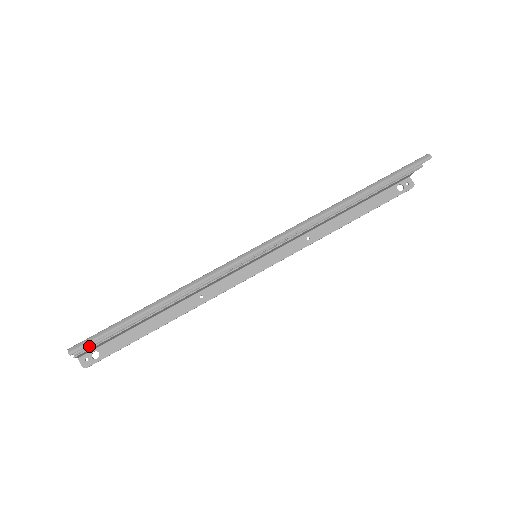
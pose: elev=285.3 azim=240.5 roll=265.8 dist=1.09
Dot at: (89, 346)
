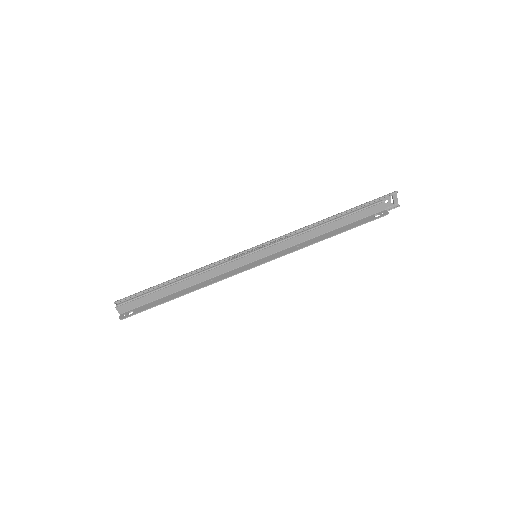
Dot at: (128, 301)
